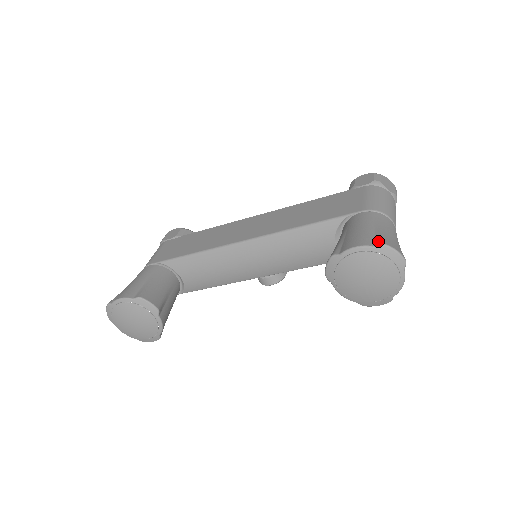
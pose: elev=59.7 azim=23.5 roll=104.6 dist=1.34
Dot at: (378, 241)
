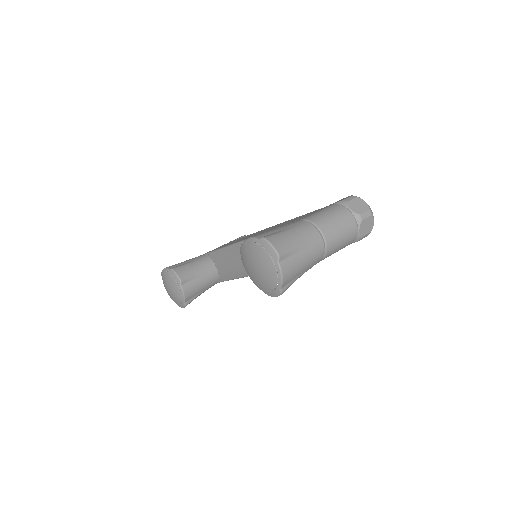
Dot at: (265, 236)
